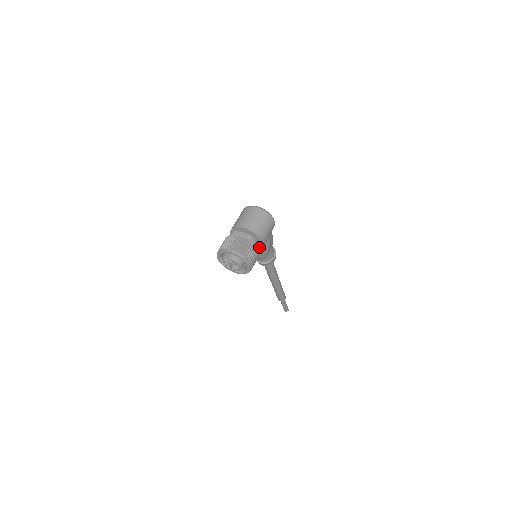
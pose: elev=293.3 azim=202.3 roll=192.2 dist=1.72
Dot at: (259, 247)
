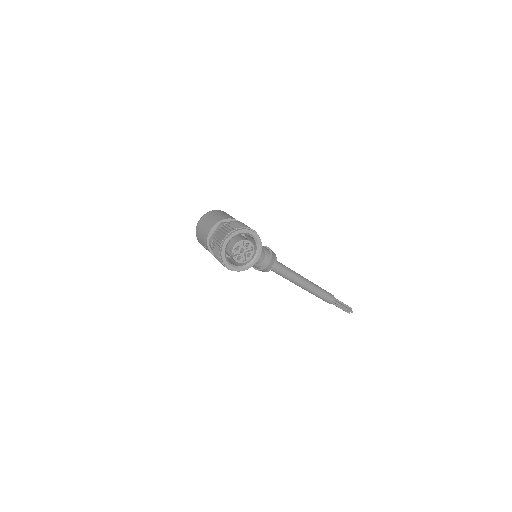
Dot at: occluded
